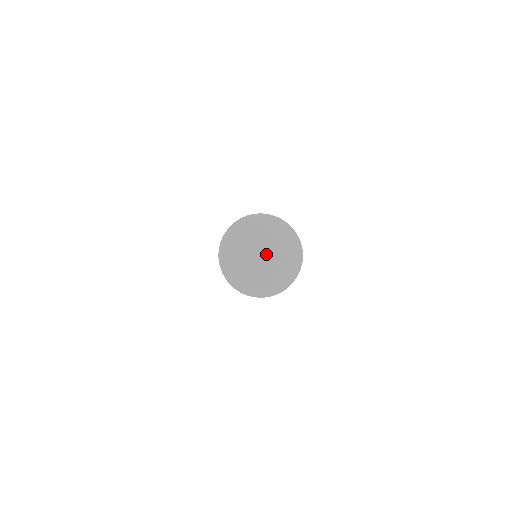
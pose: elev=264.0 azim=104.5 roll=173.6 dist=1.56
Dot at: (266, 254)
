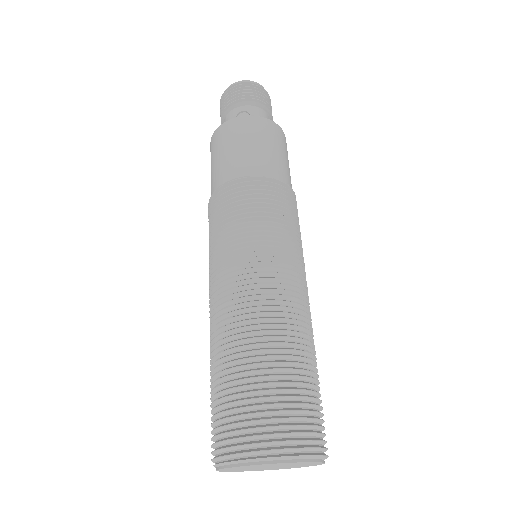
Dot at: occluded
